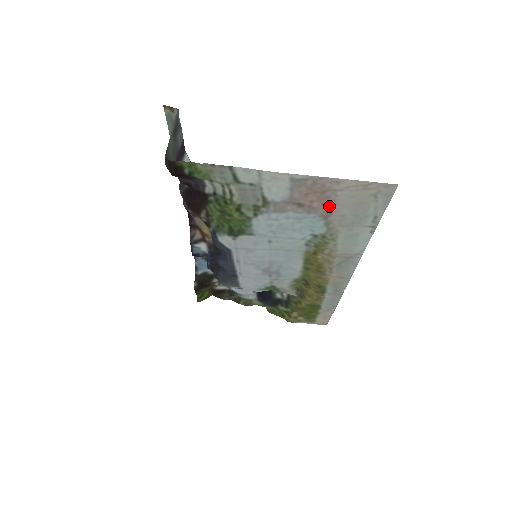
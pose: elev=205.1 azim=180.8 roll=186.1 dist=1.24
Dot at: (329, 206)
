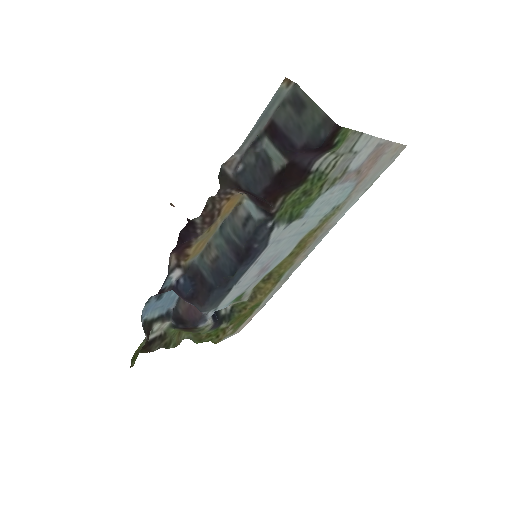
Dot at: (369, 171)
